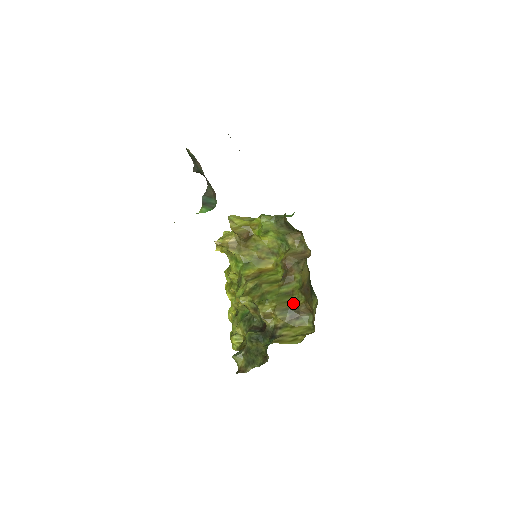
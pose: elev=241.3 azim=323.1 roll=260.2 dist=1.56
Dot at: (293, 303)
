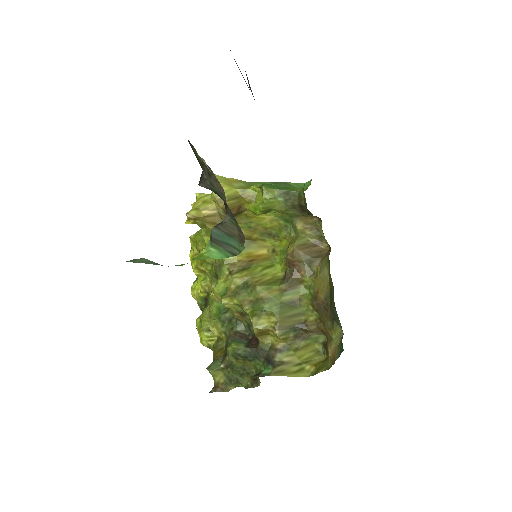
Dot at: (299, 318)
